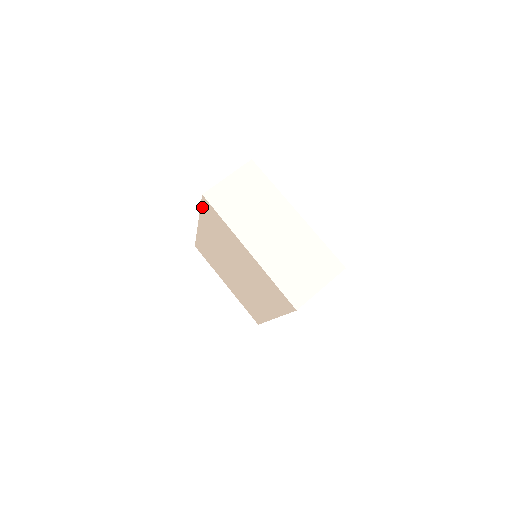
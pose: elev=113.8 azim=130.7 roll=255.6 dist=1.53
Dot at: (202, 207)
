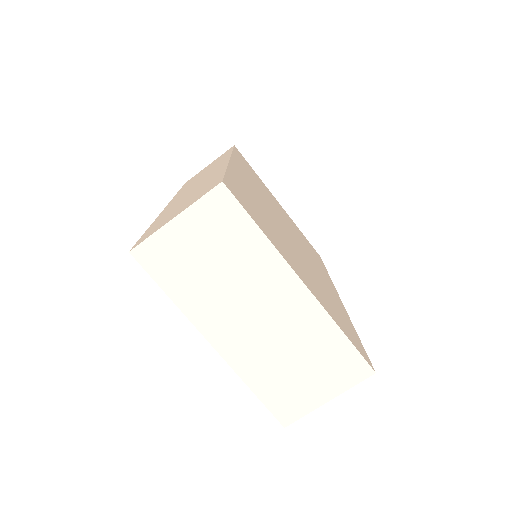
Dot at: occluded
